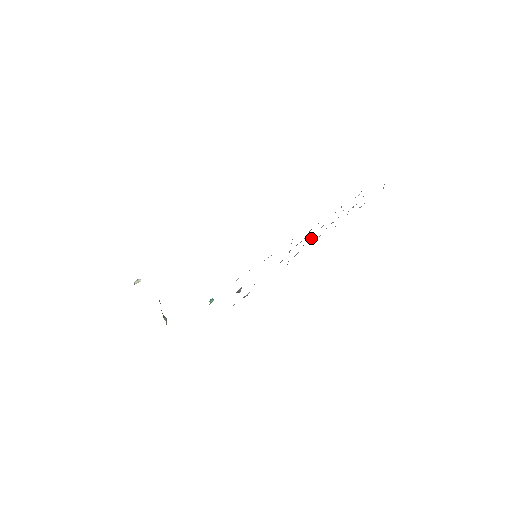
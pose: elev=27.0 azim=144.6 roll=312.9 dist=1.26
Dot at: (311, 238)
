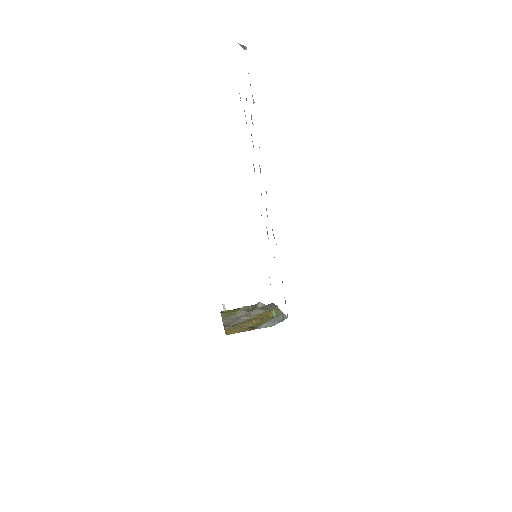
Dot at: occluded
